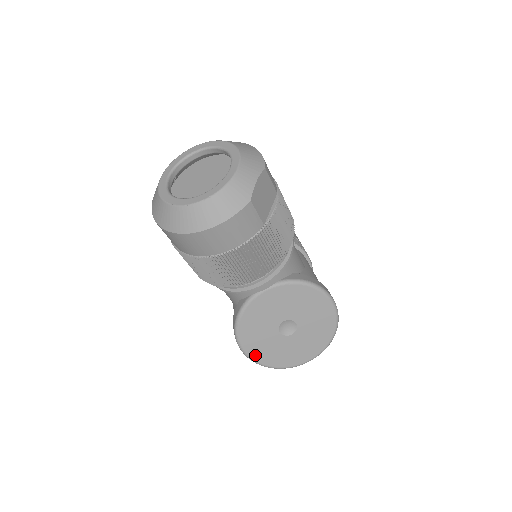
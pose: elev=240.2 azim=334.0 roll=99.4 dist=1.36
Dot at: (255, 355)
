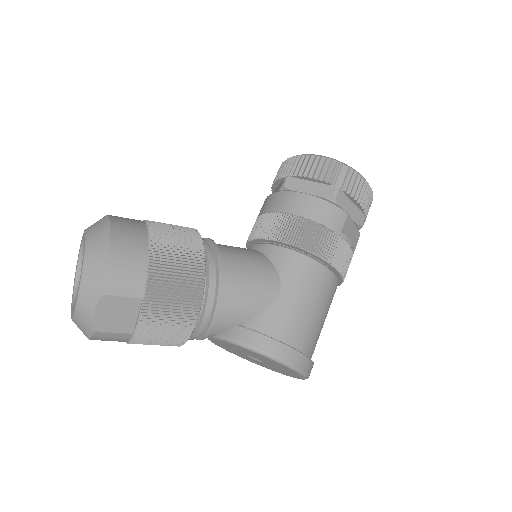
Dot at: occluded
